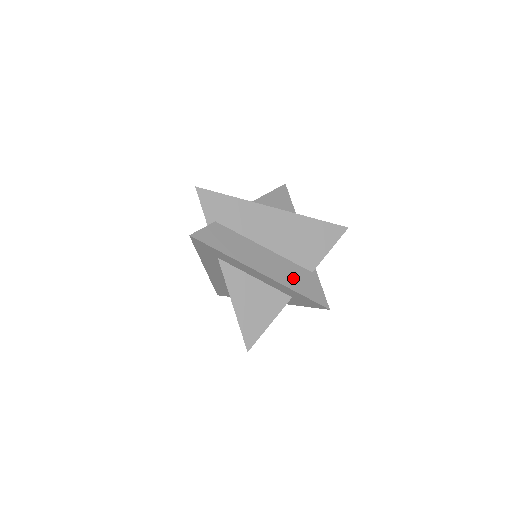
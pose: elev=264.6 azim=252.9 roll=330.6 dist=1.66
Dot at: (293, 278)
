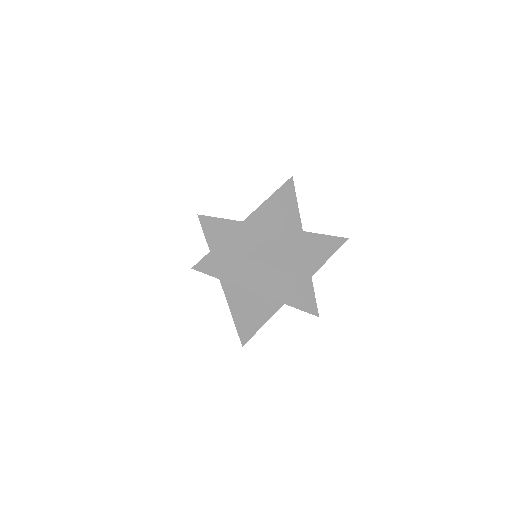
Dot at: (288, 292)
